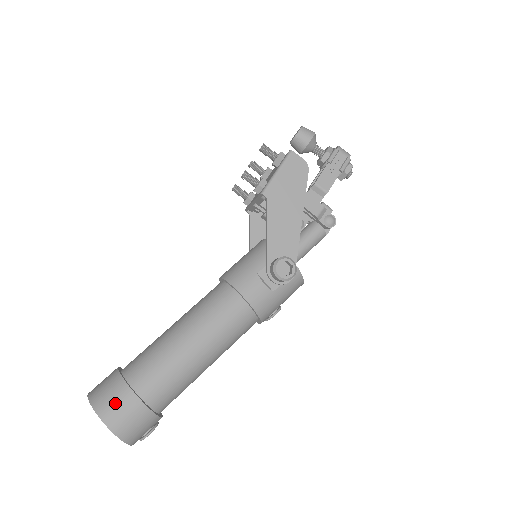
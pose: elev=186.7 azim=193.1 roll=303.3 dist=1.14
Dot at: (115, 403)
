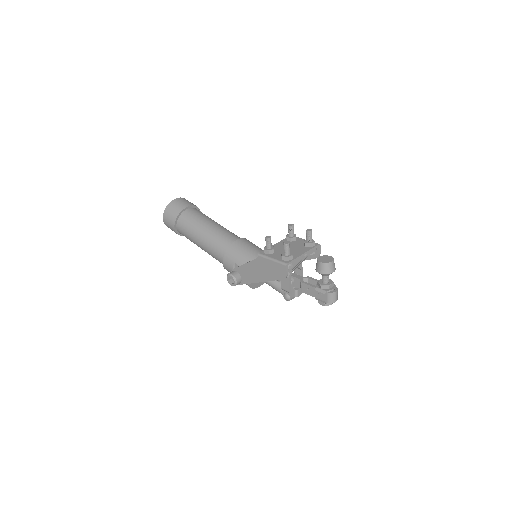
Dot at: (169, 217)
